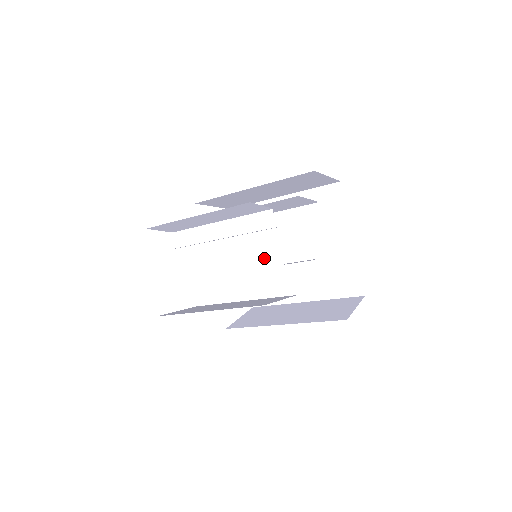
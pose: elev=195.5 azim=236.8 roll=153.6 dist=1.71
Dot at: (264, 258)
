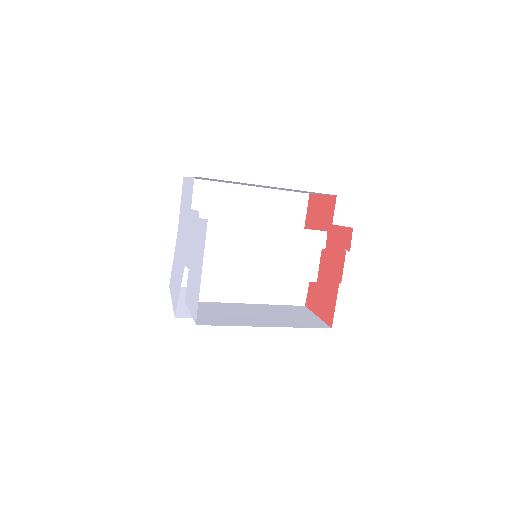
Dot at: (300, 272)
